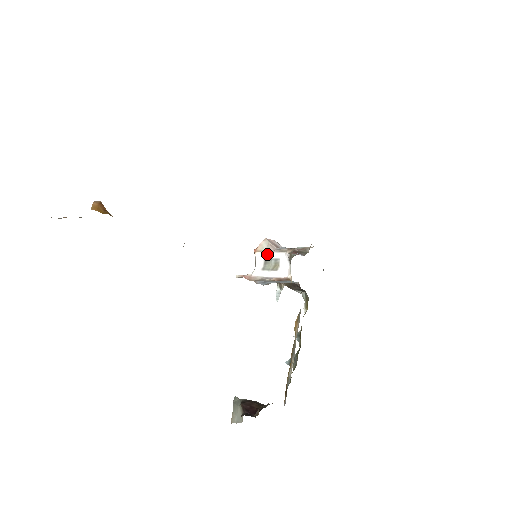
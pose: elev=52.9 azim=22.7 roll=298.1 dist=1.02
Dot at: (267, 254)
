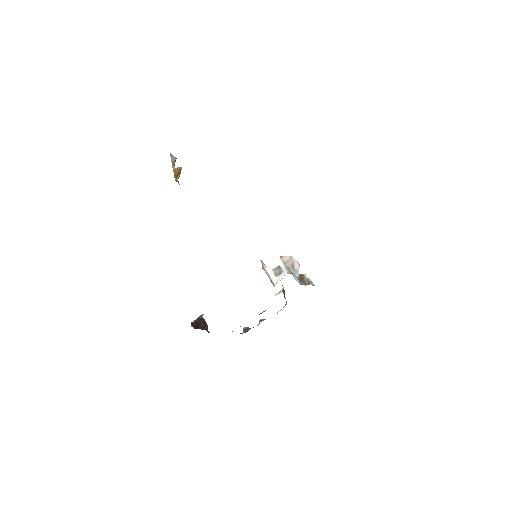
Dot at: (282, 264)
